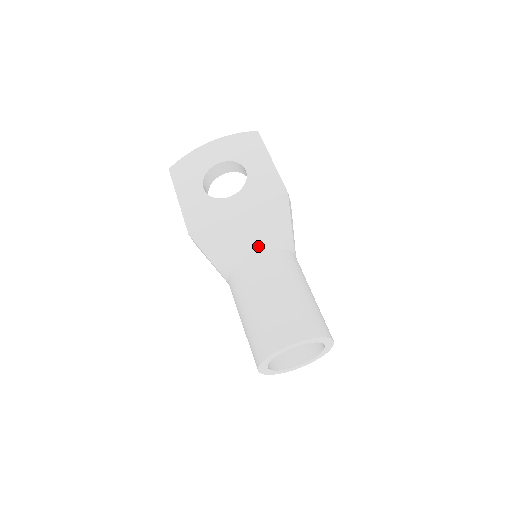
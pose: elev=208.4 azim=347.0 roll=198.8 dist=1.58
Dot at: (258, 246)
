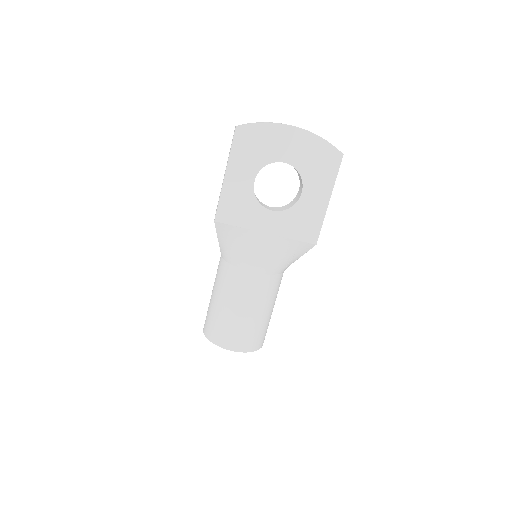
Dot at: (262, 268)
